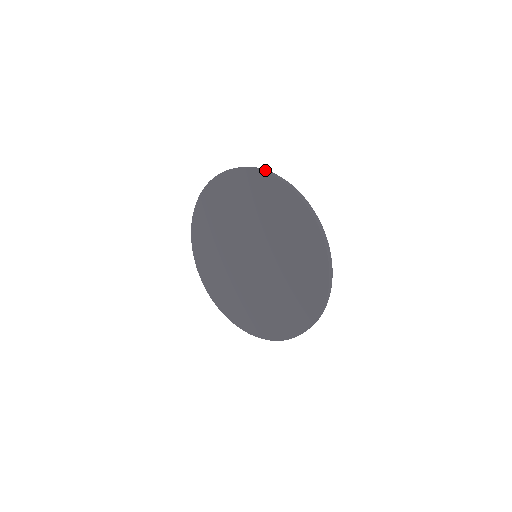
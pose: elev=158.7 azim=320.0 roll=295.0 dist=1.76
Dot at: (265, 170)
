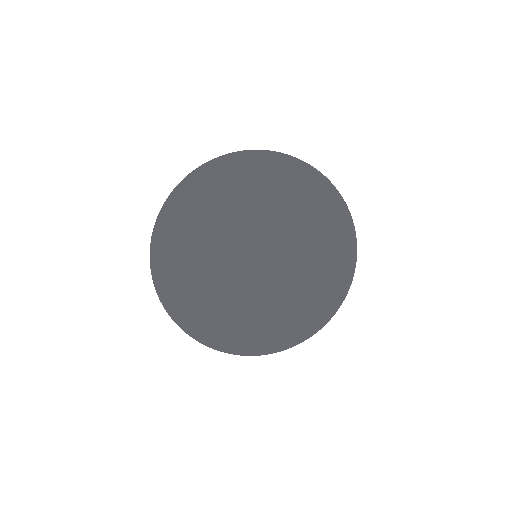
Dot at: (305, 162)
